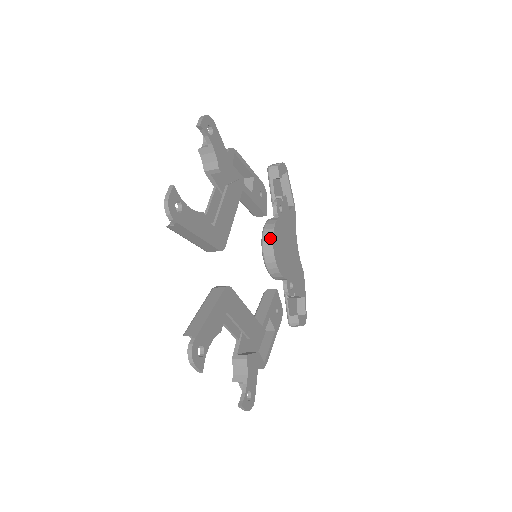
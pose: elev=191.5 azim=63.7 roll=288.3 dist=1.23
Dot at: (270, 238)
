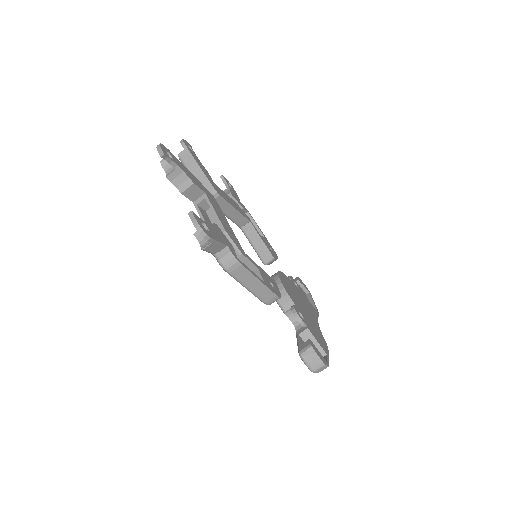
Dot at: occluded
